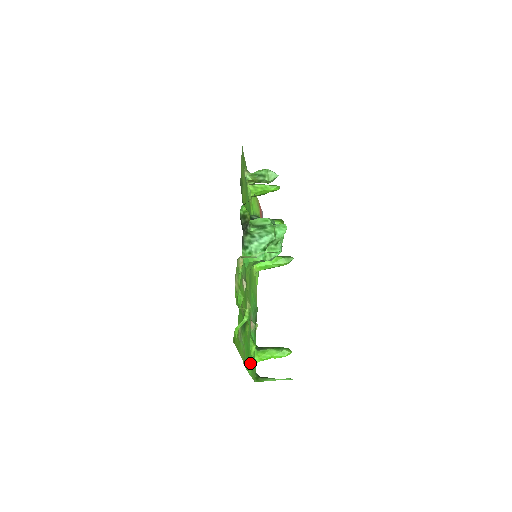
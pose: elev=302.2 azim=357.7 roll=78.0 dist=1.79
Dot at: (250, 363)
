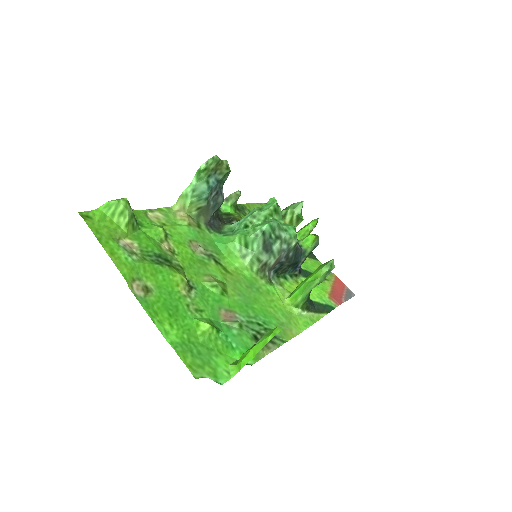
Dot at: (183, 335)
